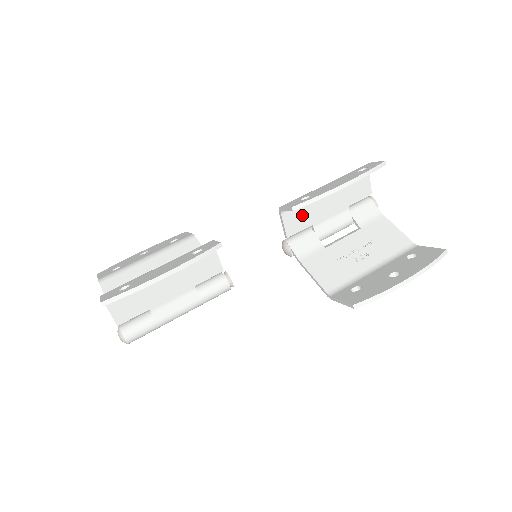
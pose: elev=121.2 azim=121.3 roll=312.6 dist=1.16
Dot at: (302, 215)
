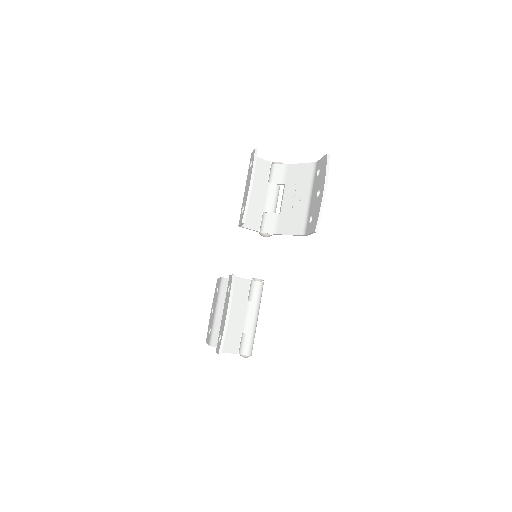
Dot at: (252, 214)
